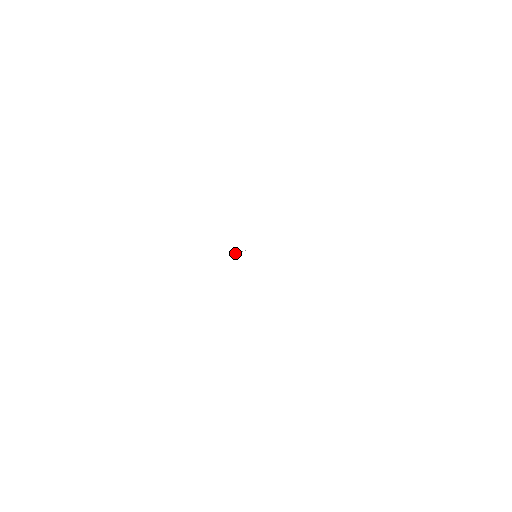
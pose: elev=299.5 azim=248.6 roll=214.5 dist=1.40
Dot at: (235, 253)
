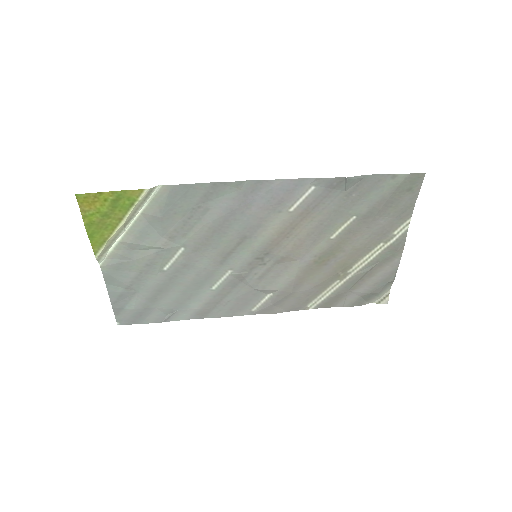
Dot at: (238, 273)
